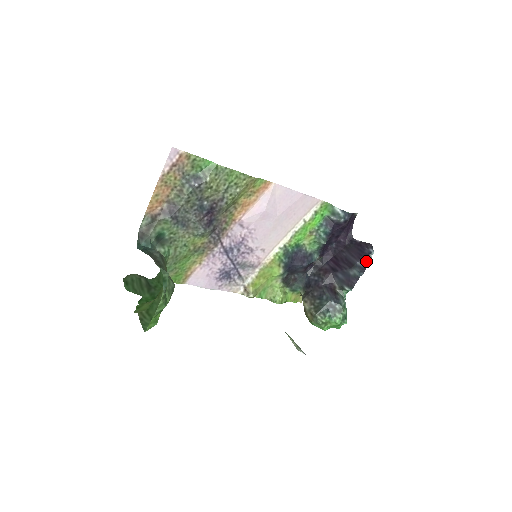
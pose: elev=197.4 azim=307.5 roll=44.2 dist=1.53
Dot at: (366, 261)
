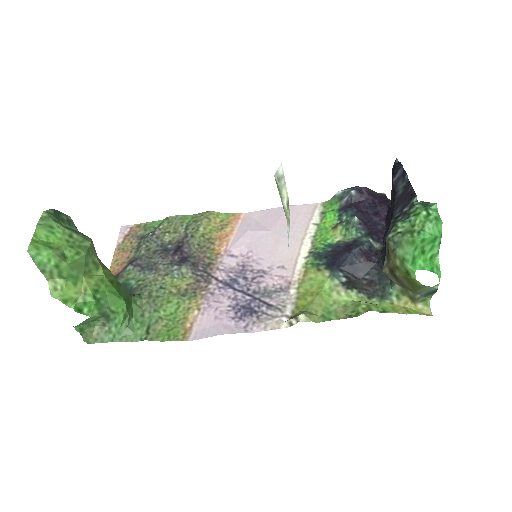
Dot at: (397, 169)
